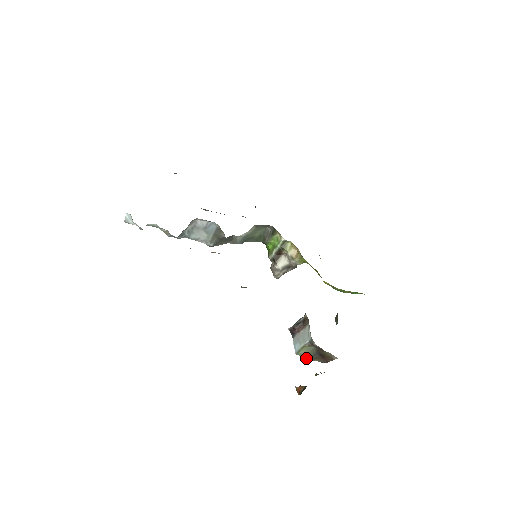
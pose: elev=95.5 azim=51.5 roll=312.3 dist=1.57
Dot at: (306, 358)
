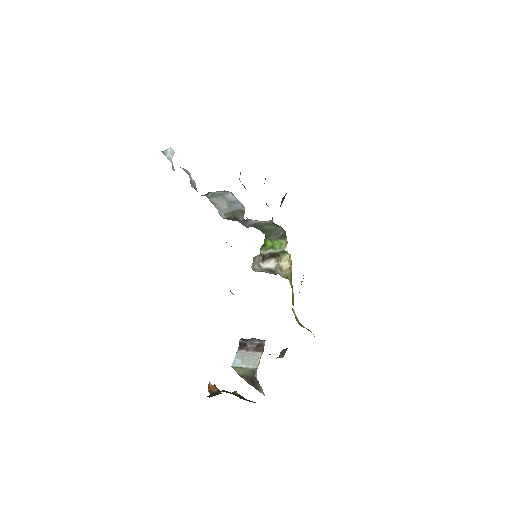
Dot at: (237, 373)
